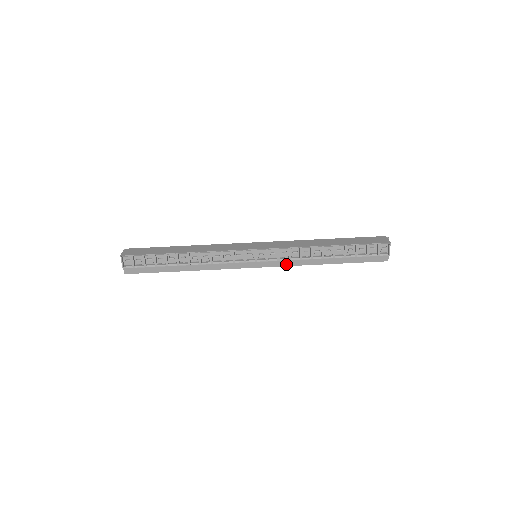
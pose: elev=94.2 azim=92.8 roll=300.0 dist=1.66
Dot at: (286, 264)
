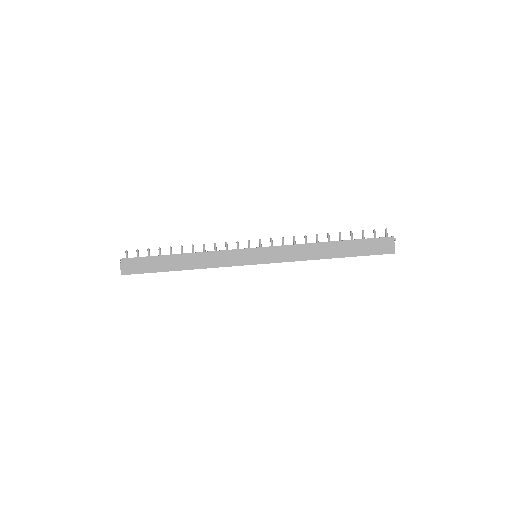
Dot at: occluded
